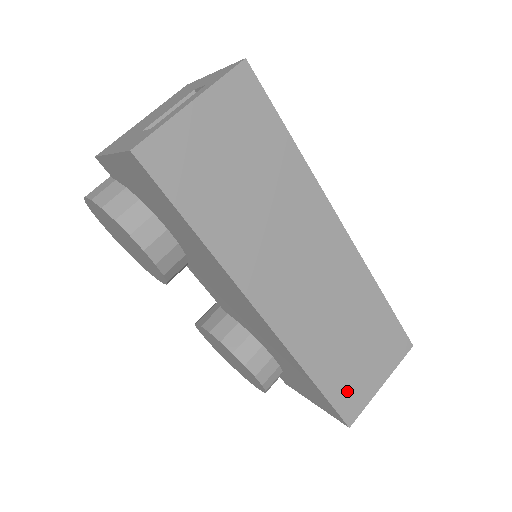
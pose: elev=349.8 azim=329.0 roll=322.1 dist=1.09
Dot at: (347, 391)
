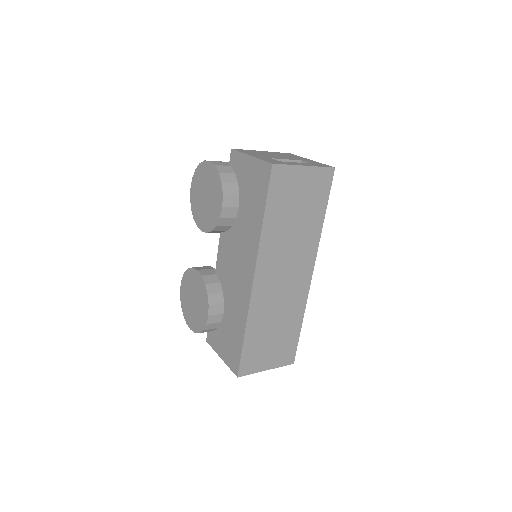
Dot at: (252, 356)
